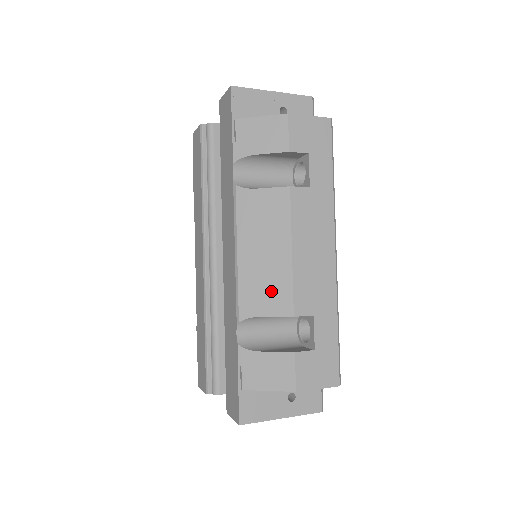
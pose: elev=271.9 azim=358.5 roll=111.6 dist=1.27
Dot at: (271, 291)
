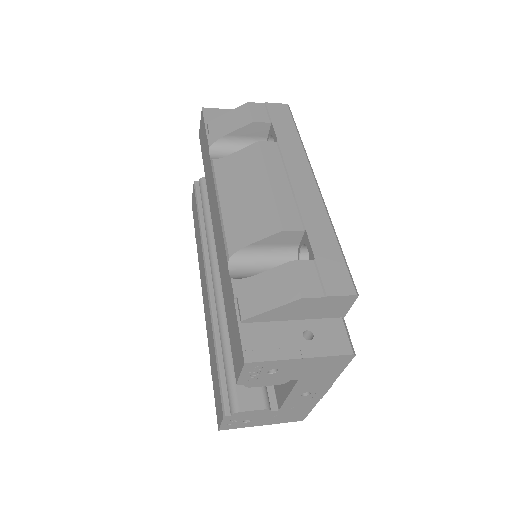
Dot at: (256, 219)
